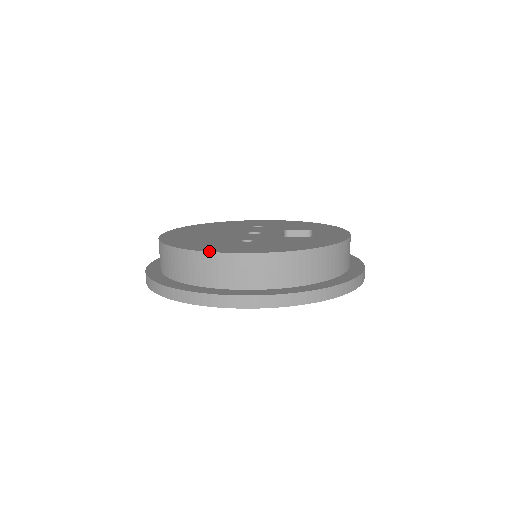
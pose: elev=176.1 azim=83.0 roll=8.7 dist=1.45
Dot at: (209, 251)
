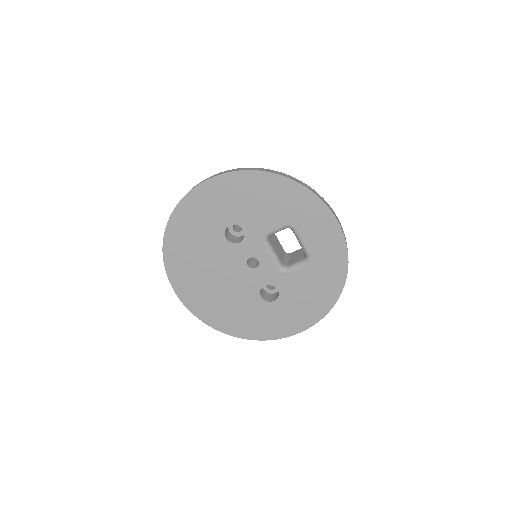
Dot at: occluded
